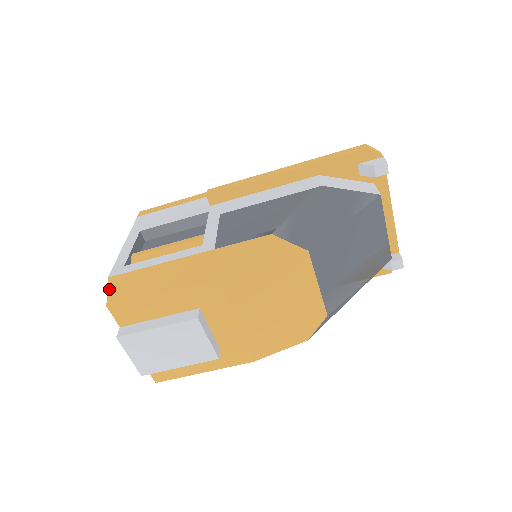
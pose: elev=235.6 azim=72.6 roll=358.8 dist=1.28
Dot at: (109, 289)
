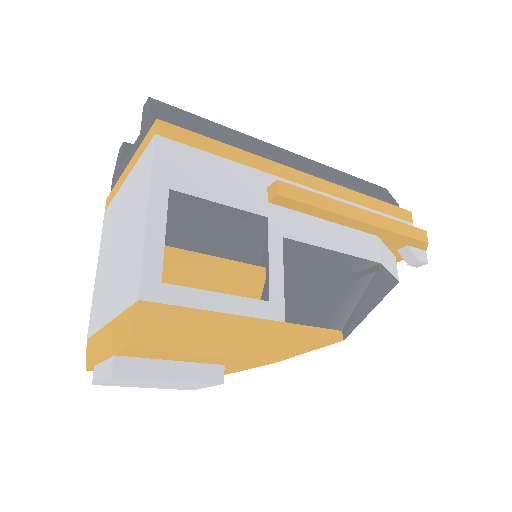
Dot at: (137, 322)
